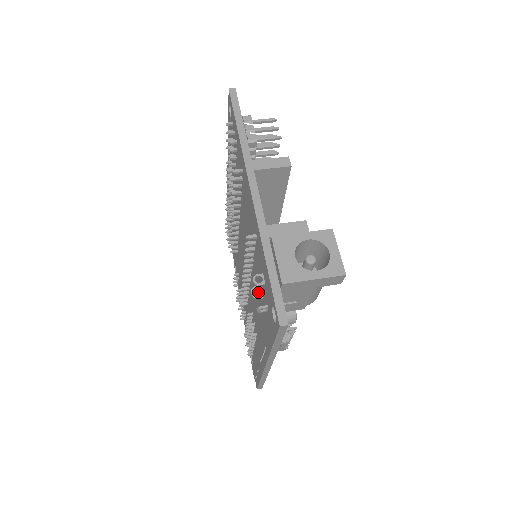
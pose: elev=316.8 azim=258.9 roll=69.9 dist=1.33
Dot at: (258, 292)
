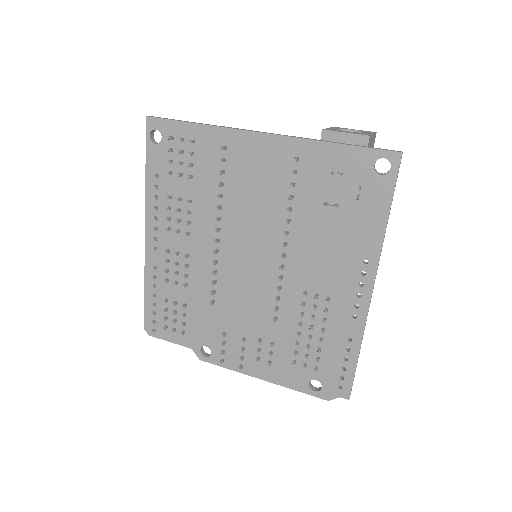
Dot at: (320, 223)
